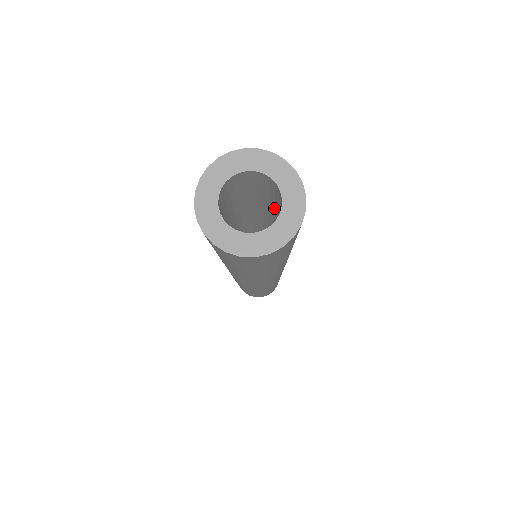
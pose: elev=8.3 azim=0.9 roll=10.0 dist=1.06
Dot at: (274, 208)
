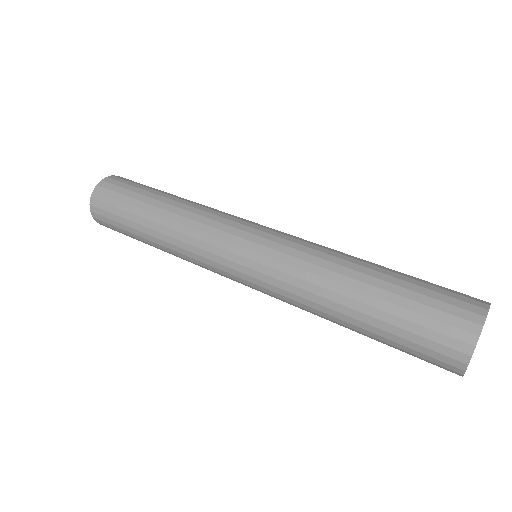
Dot at: occluded
